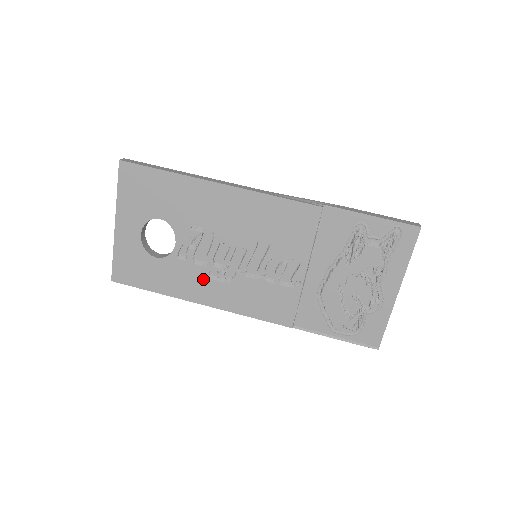
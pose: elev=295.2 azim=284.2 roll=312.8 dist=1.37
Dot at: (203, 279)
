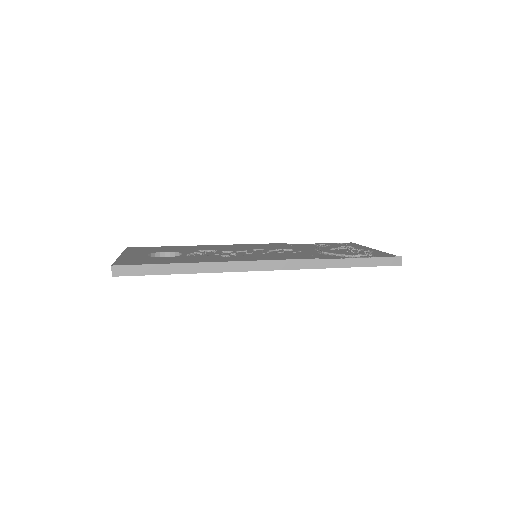
Dot at: (216, 257)
